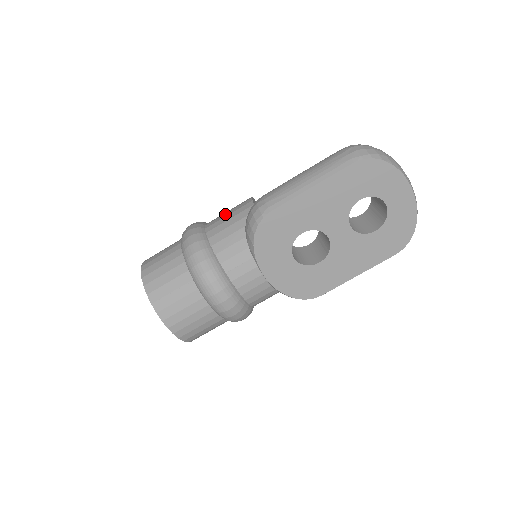
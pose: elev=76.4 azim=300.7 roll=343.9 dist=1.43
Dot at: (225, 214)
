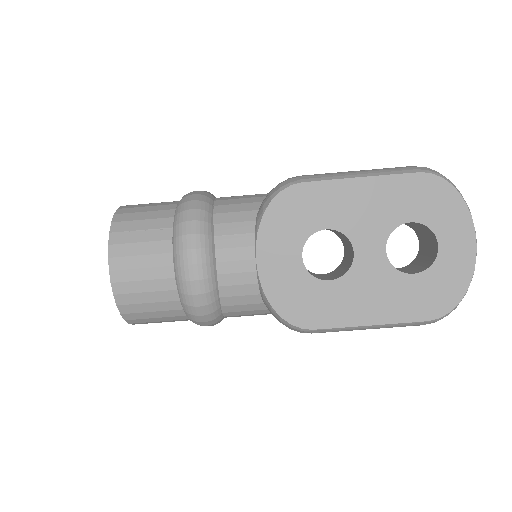
Dot at: occluded
